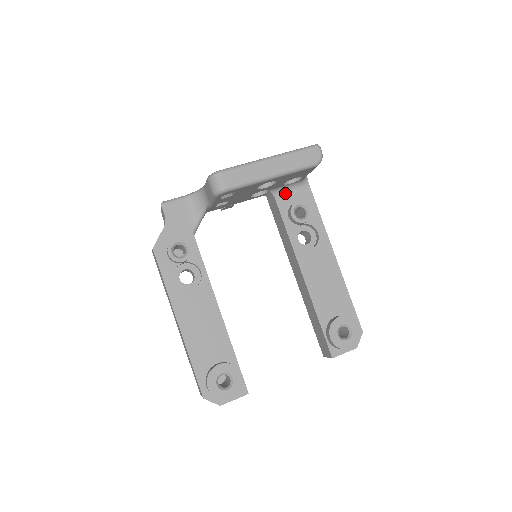
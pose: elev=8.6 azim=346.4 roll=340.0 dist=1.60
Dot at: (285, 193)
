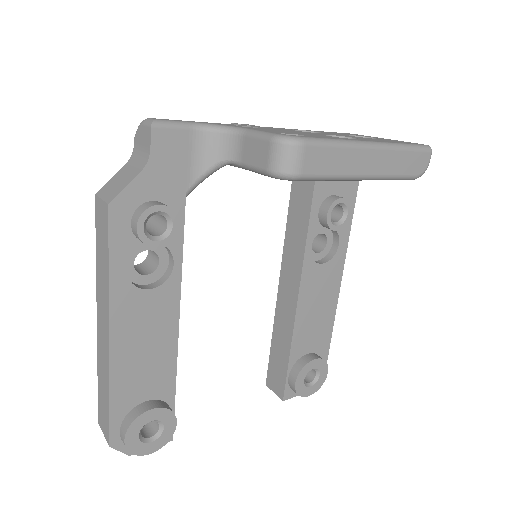
Dot at: occluded
